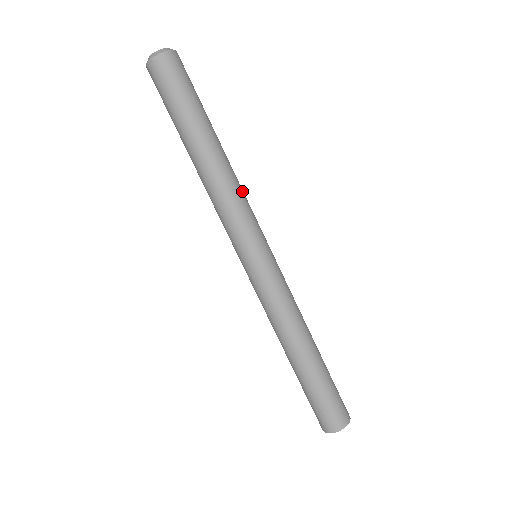
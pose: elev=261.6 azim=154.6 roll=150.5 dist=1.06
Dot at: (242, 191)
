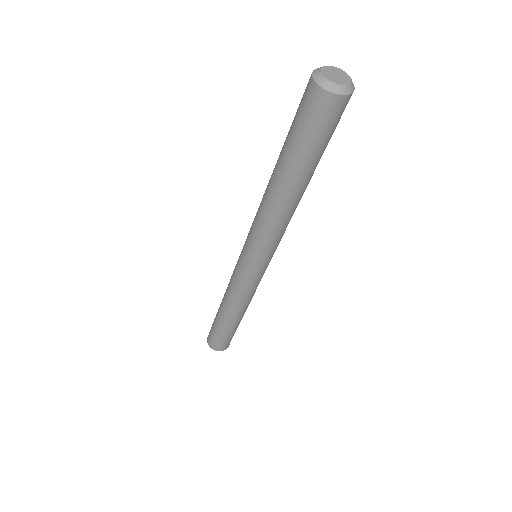
Dot at: occluded
